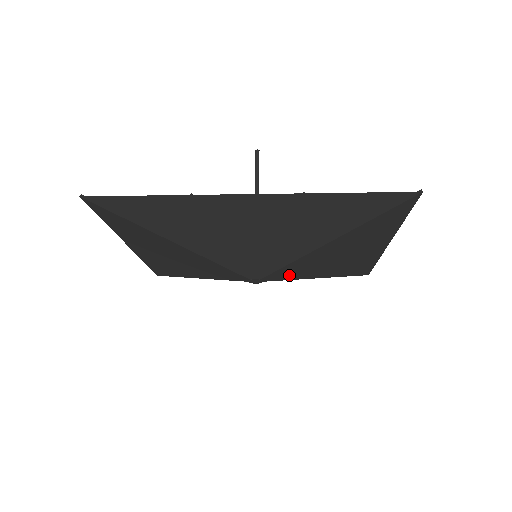
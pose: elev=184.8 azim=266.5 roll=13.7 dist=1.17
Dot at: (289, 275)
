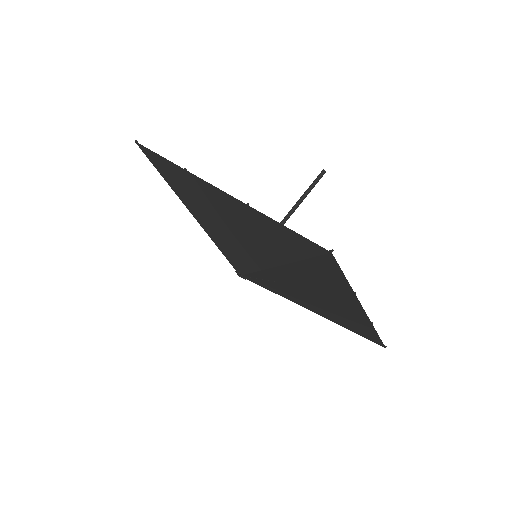
Dot at: (272, 288)
